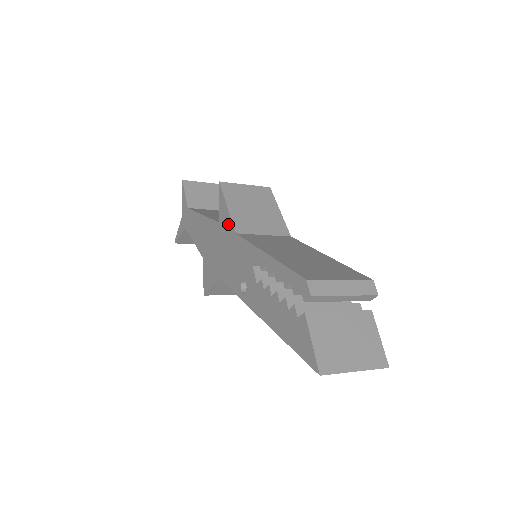
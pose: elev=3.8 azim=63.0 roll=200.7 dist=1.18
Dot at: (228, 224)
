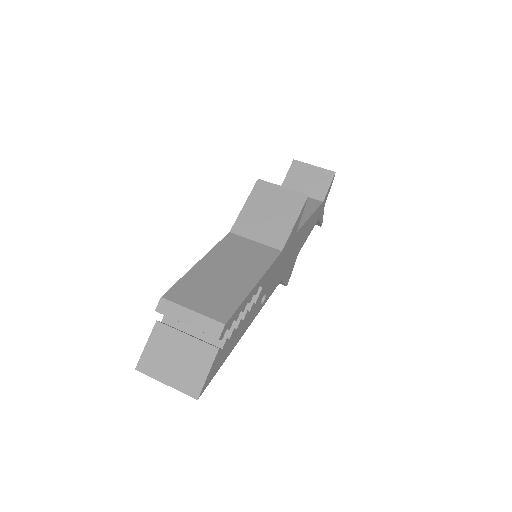
Dot at: occluded
